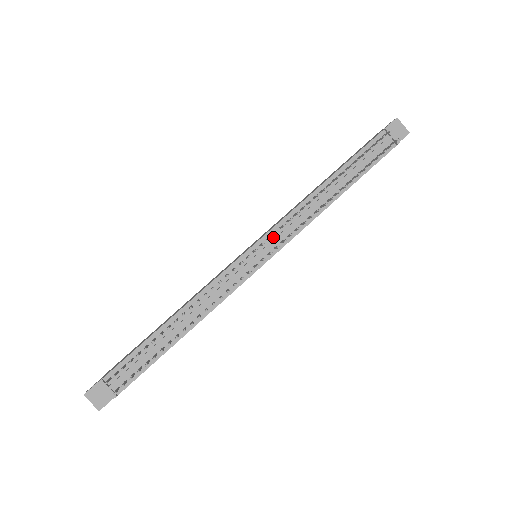
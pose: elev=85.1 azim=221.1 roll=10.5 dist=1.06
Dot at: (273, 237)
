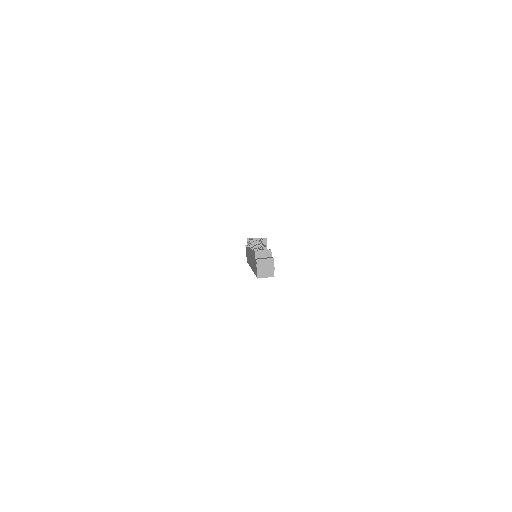
Dot at: occluded
